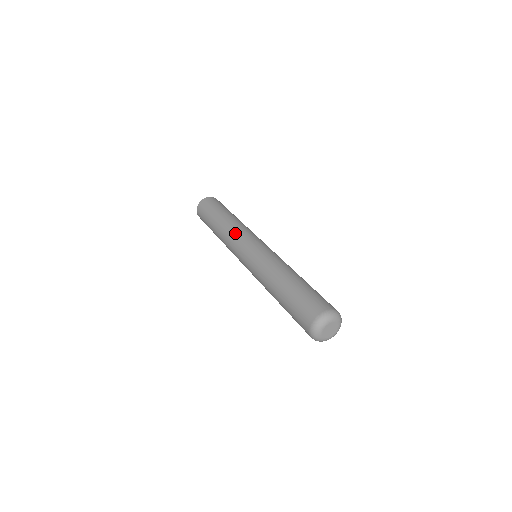
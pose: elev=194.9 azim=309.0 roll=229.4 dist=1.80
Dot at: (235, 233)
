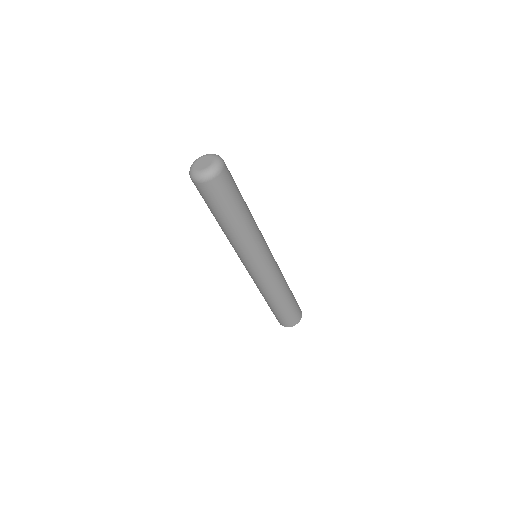
Dot at: occluded
